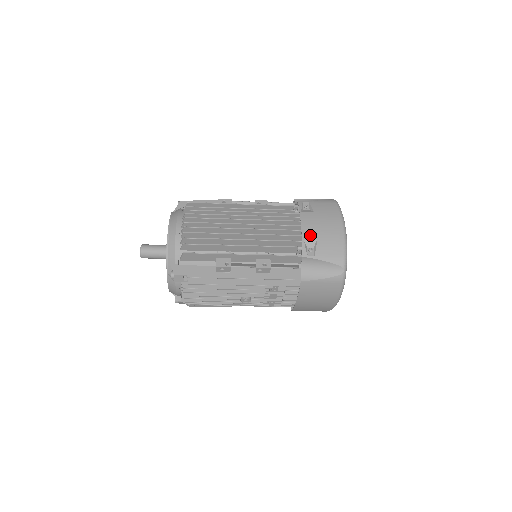
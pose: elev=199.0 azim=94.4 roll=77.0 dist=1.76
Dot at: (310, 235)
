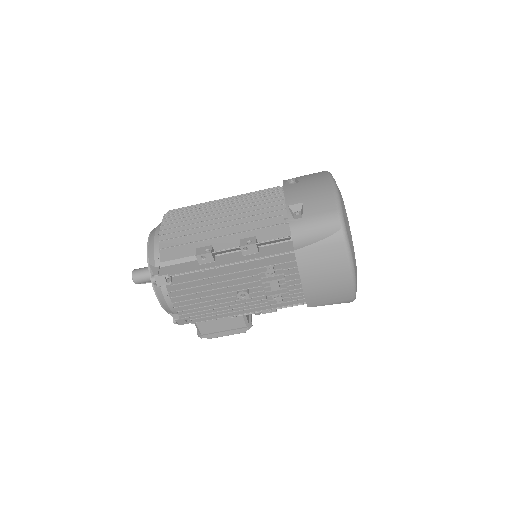
Dot at: (295, 200)
